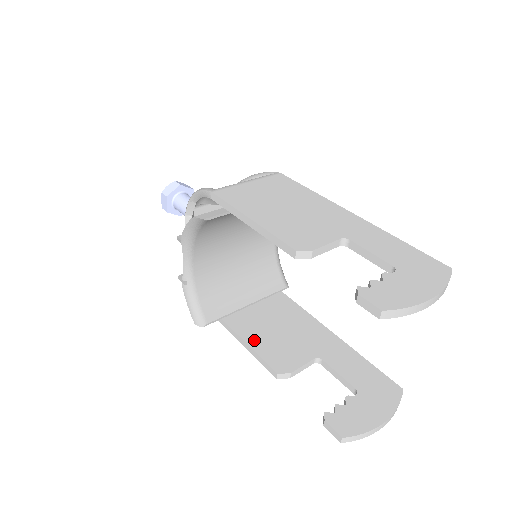
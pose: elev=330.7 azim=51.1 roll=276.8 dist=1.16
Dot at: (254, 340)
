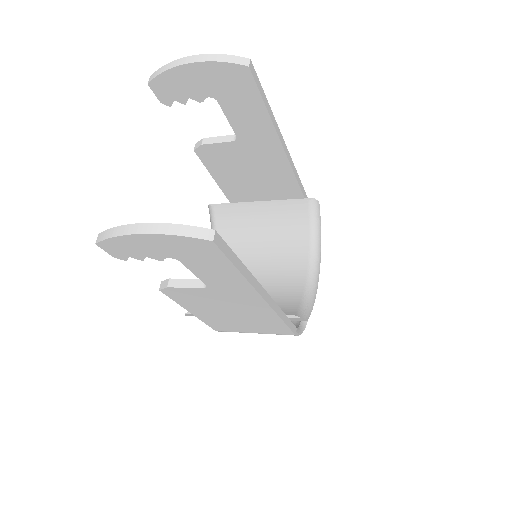
Dot at: occluded
